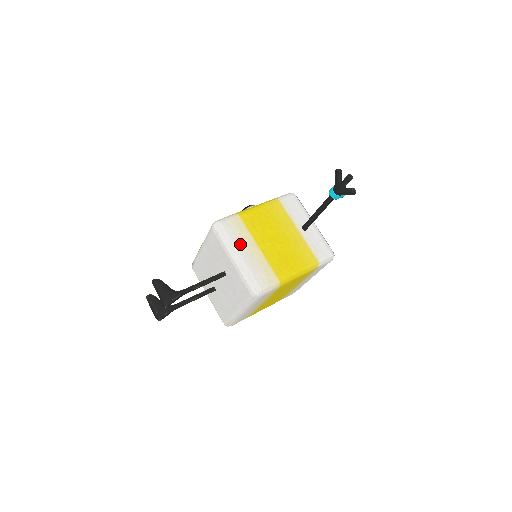
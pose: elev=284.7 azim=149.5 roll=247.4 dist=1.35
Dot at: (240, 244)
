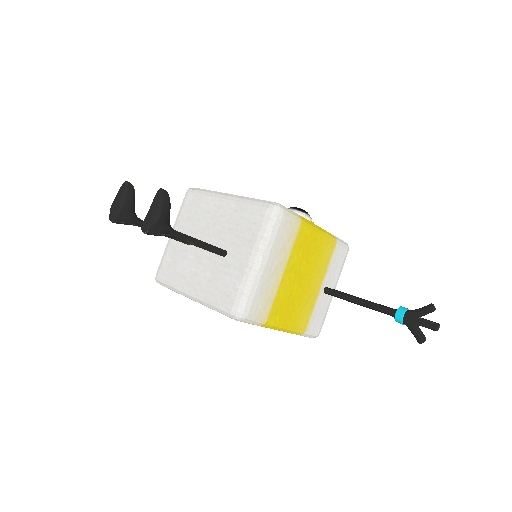
Dot at: (275, 253)
